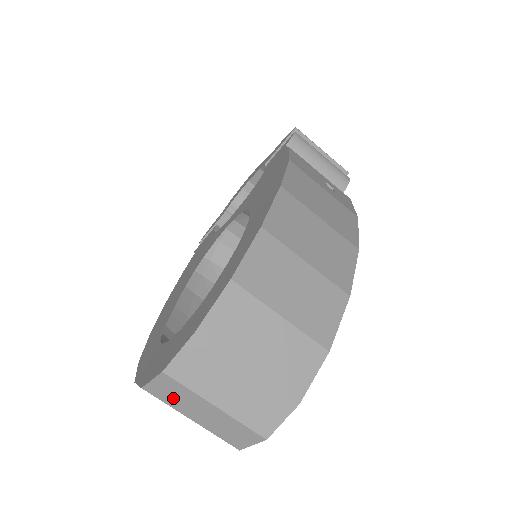
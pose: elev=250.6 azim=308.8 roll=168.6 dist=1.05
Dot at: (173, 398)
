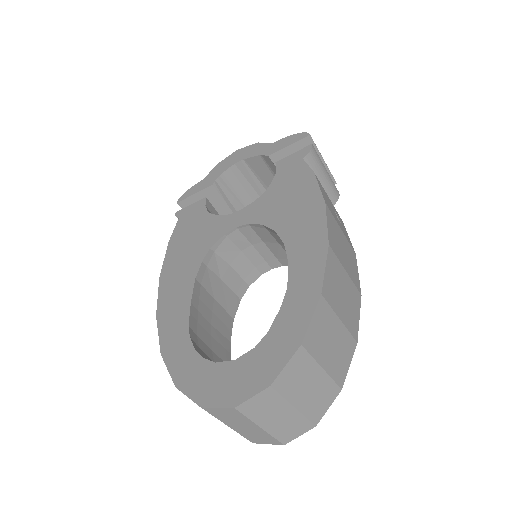
Dot at: (226, 417)
